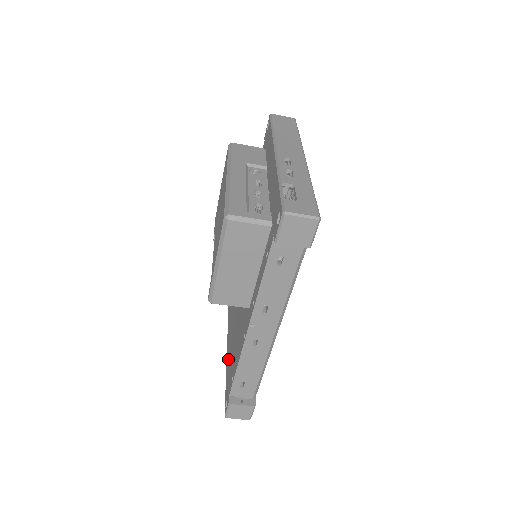
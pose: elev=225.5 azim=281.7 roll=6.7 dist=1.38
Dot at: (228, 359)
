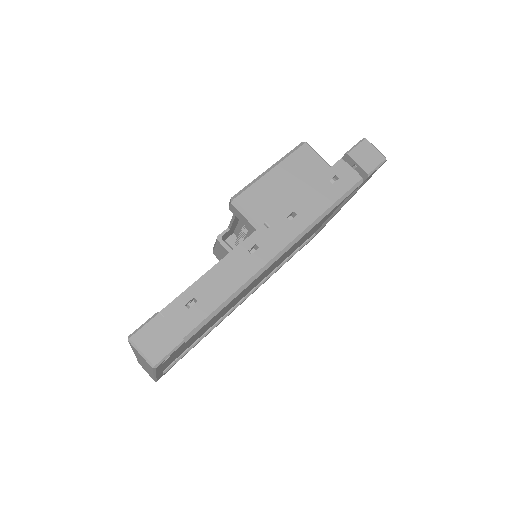
Dot at: occluded
